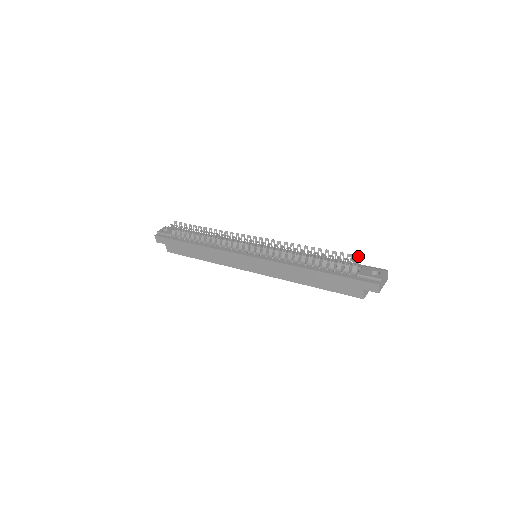
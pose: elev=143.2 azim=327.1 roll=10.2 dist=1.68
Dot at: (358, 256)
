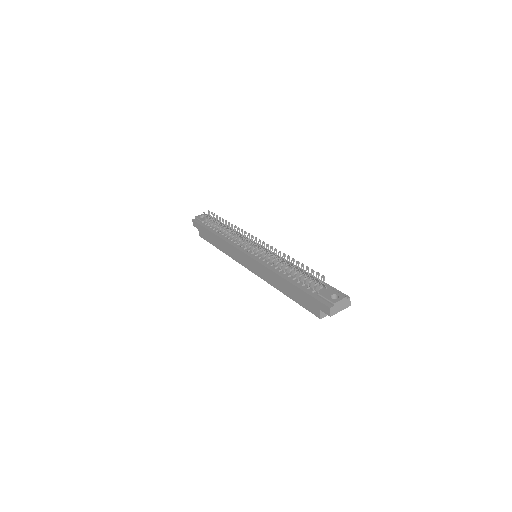
Dot at: (324, 276)
